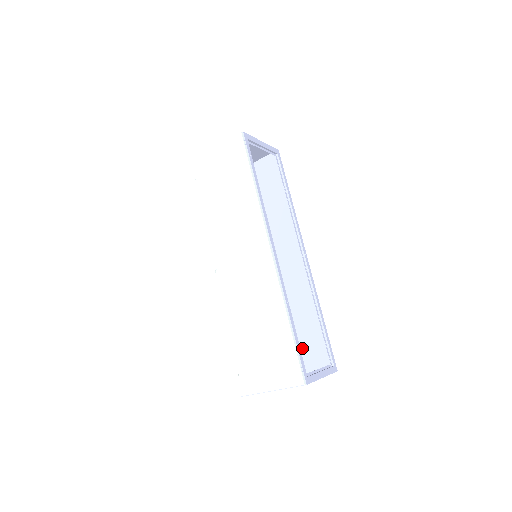
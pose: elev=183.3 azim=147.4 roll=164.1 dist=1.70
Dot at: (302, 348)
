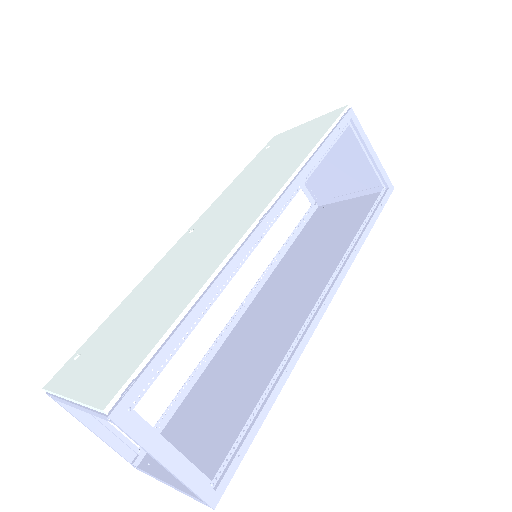
Dot at: (208, 435)
